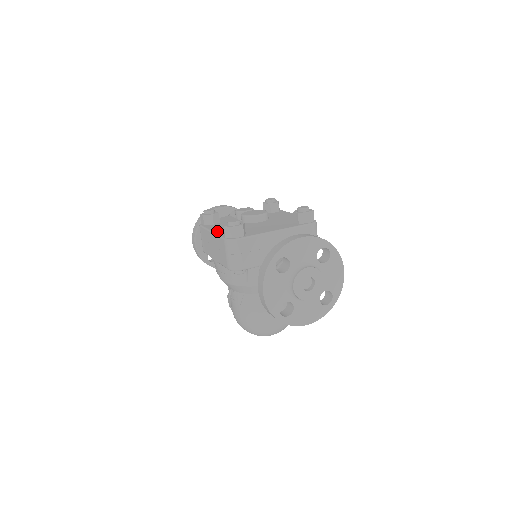
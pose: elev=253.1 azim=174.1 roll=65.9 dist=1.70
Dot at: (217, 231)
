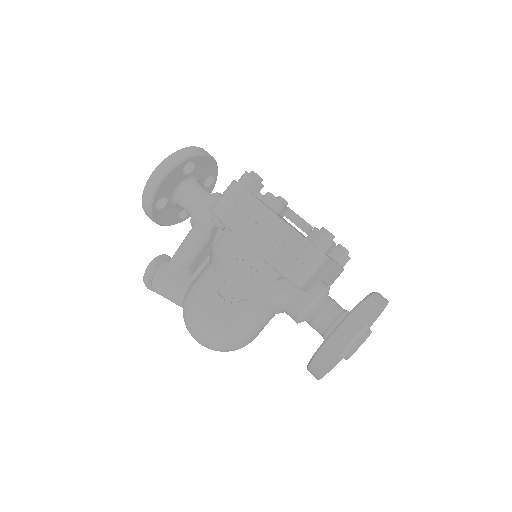
Dot at: occluded
